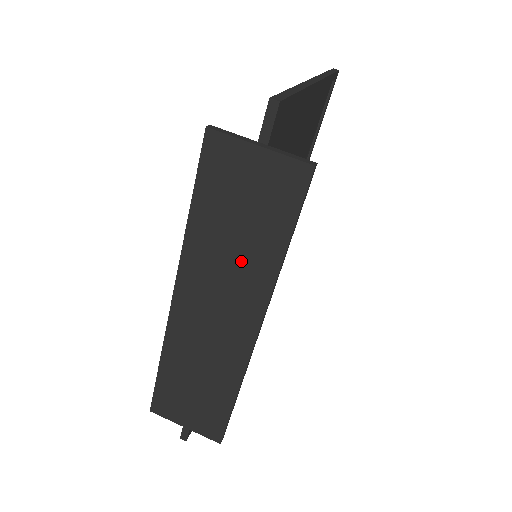
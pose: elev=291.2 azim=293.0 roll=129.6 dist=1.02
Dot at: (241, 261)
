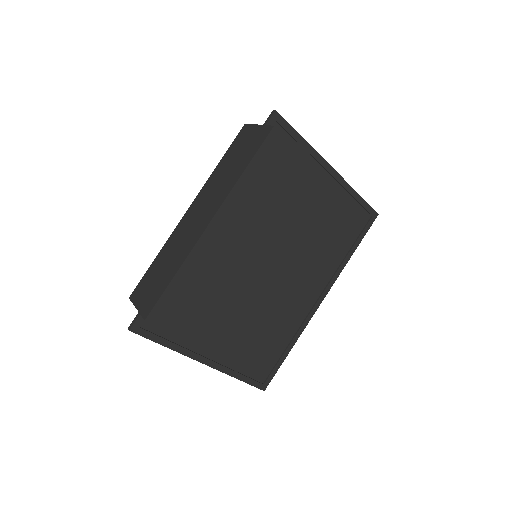
Dot at: (225, 180)
